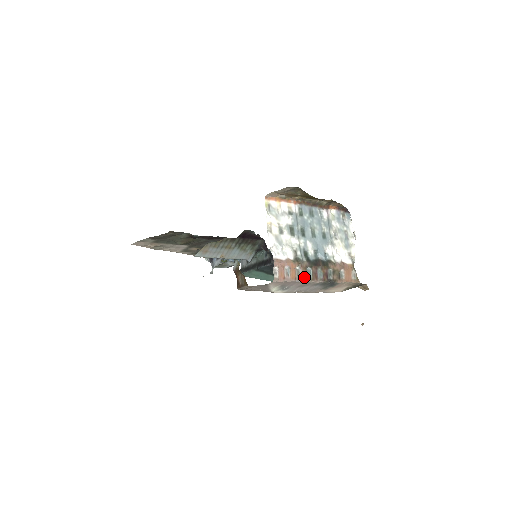
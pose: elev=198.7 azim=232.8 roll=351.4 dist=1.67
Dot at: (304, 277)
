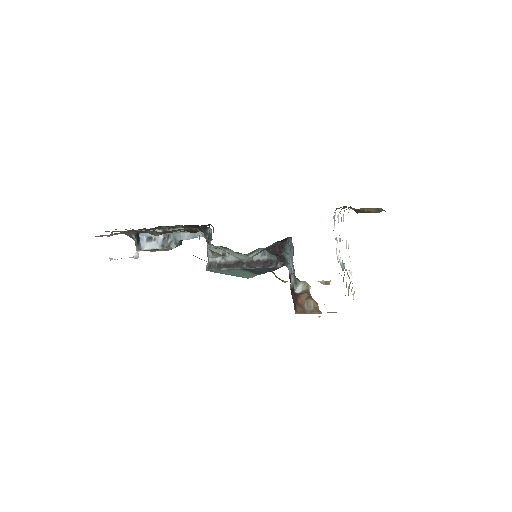
Dot at: (348, 294)
